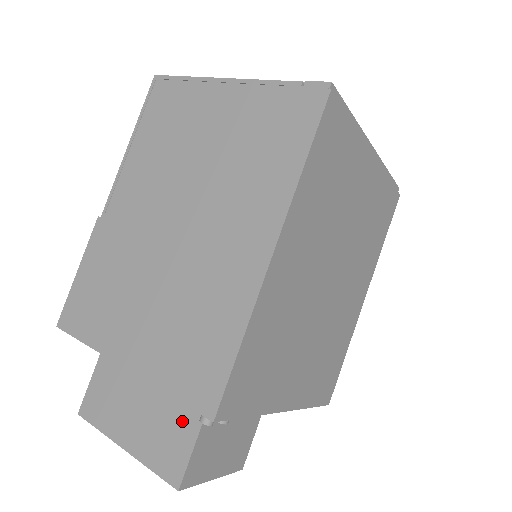
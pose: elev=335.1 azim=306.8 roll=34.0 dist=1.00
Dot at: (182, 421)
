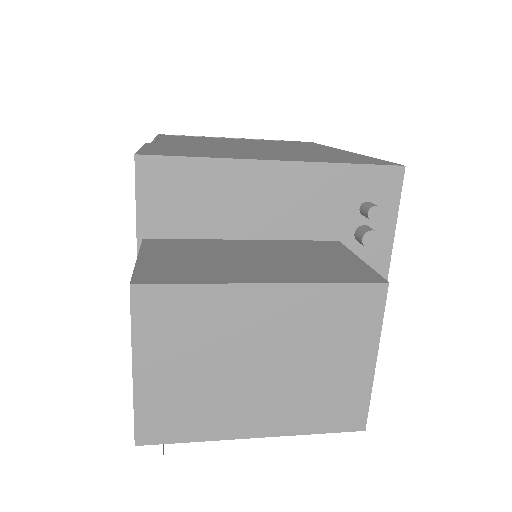
Dot at: (327, 254)
